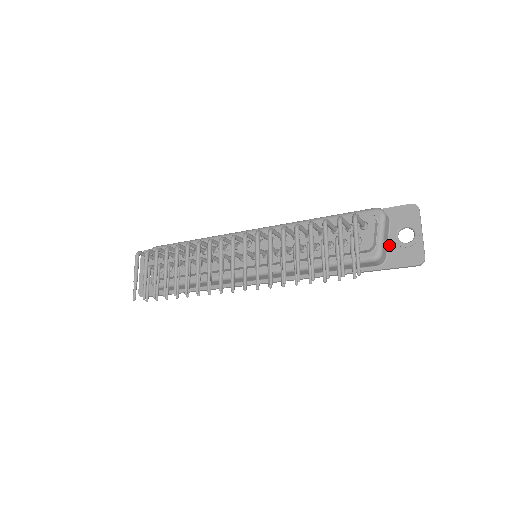
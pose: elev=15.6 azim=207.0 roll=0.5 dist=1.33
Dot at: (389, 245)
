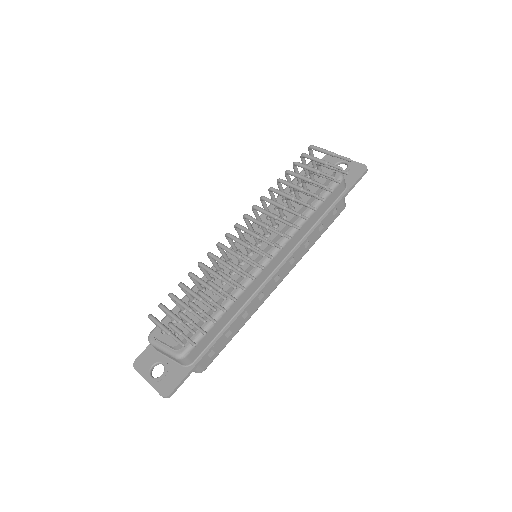
Dot at: occluded
